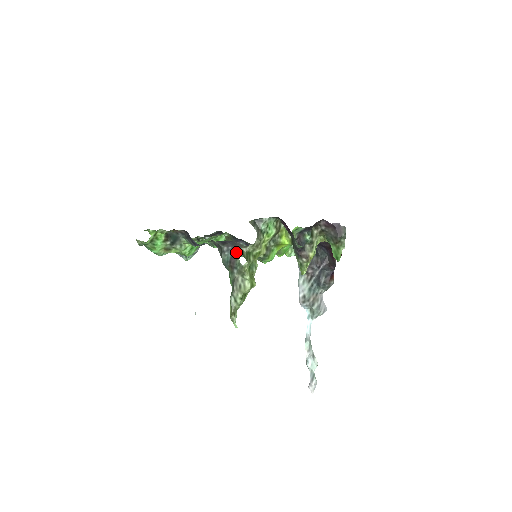
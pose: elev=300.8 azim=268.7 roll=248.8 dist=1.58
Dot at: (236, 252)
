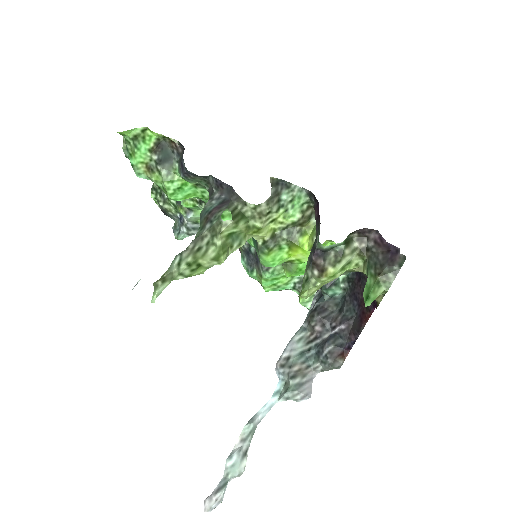
Dot at: (226, 203)
